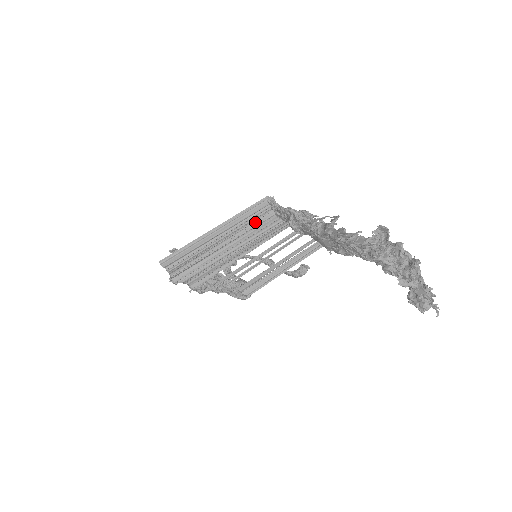
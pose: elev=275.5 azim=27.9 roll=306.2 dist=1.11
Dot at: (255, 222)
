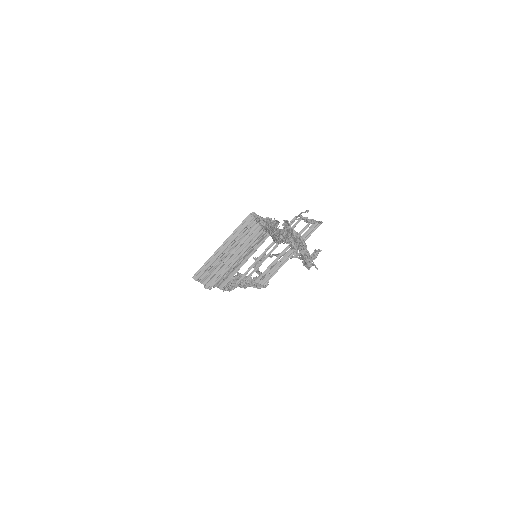
Dot at: (248, 233)
